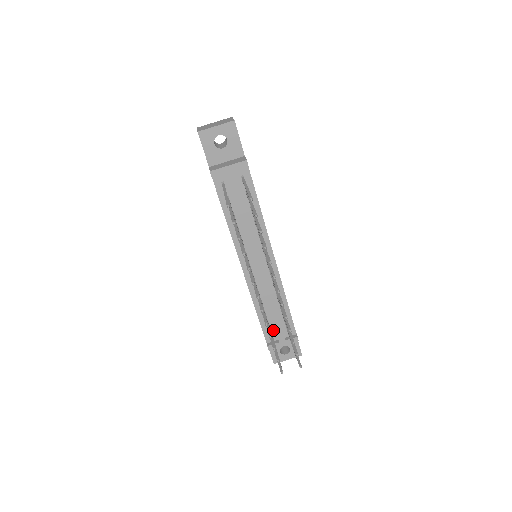
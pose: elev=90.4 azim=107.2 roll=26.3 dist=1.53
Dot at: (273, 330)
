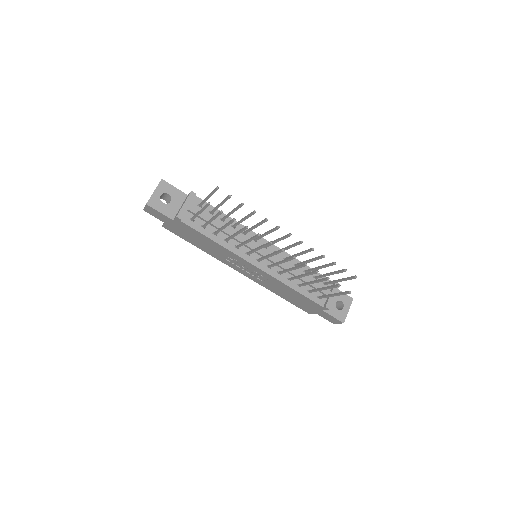
Dot at: (317, 293)
